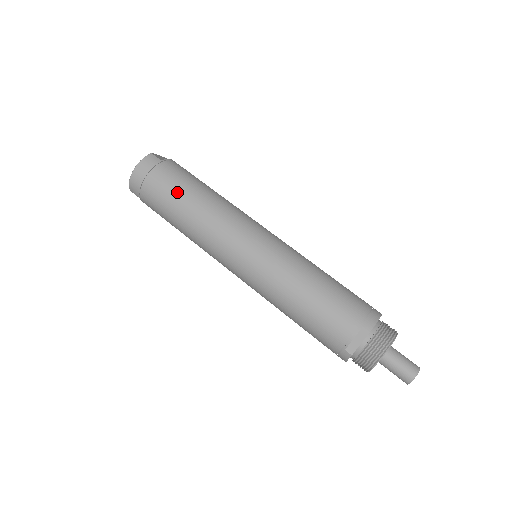
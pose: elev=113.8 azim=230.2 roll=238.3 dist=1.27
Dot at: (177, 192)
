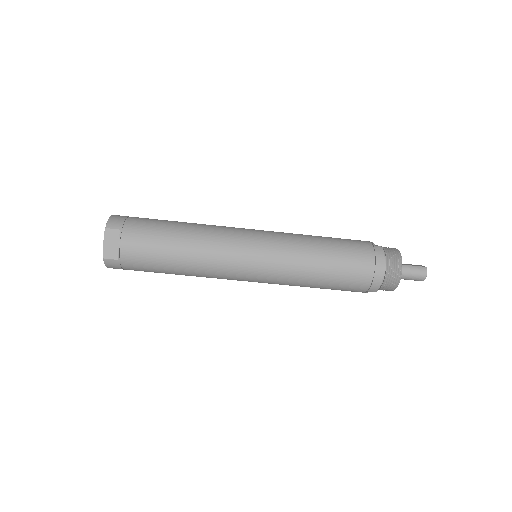
Dot at: occluded
